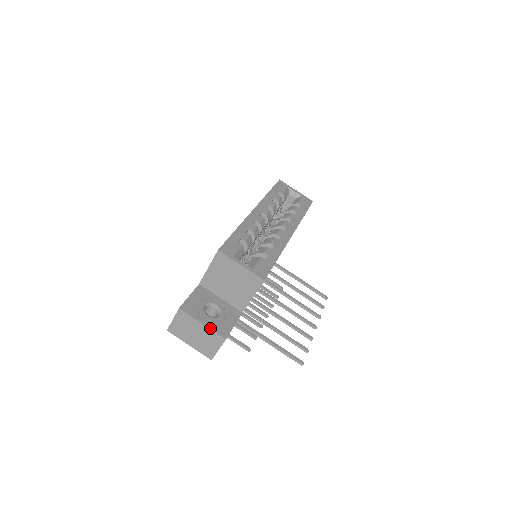
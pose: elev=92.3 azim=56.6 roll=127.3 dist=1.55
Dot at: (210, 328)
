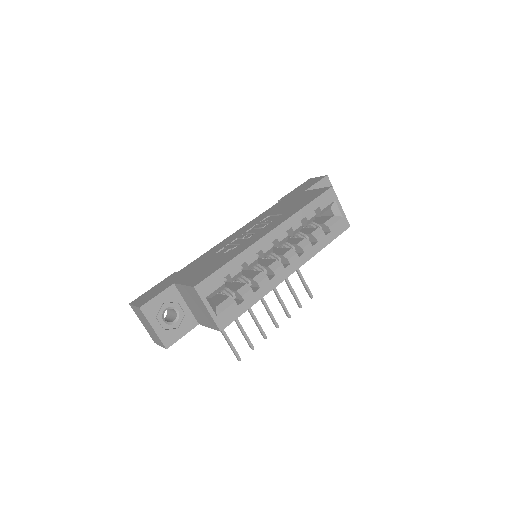
Dot at: (158, 335)
